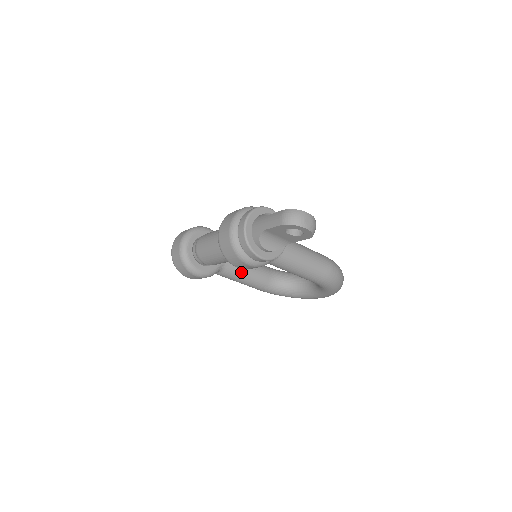
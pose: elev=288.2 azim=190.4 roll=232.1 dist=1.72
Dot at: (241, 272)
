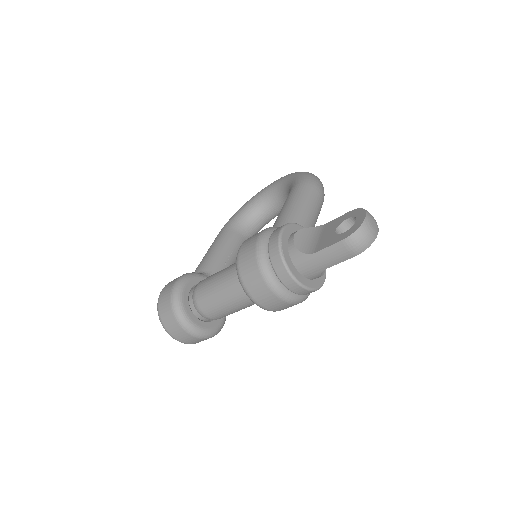
Dot at: occluded
